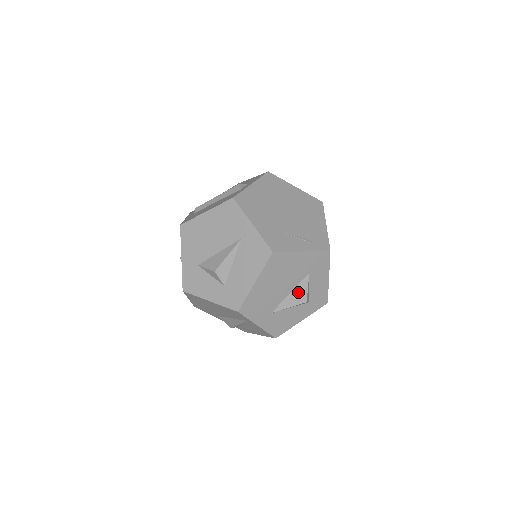
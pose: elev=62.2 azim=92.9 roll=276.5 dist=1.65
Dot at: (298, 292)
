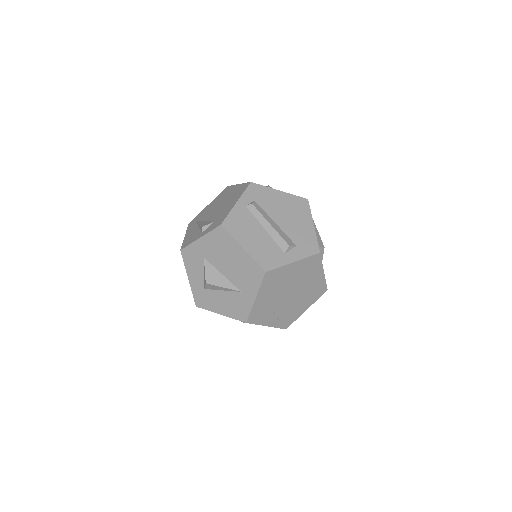
Dot at: occluded
